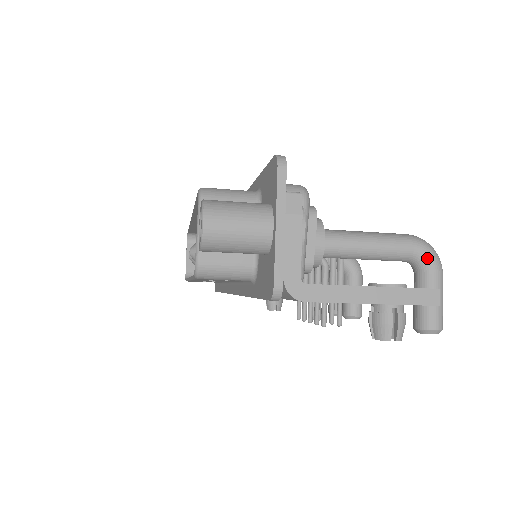
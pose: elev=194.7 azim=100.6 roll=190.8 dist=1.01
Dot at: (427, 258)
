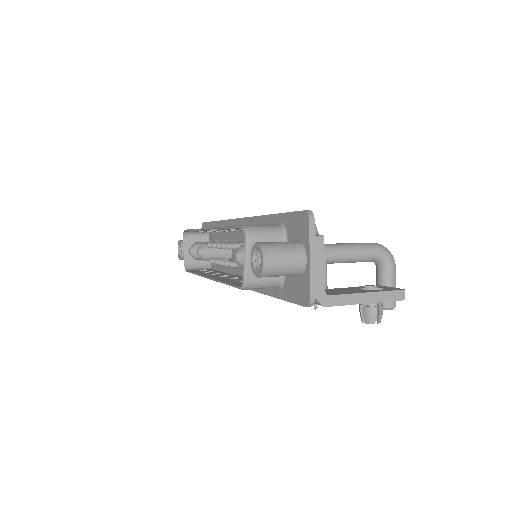
Dot at: (387, 259)
